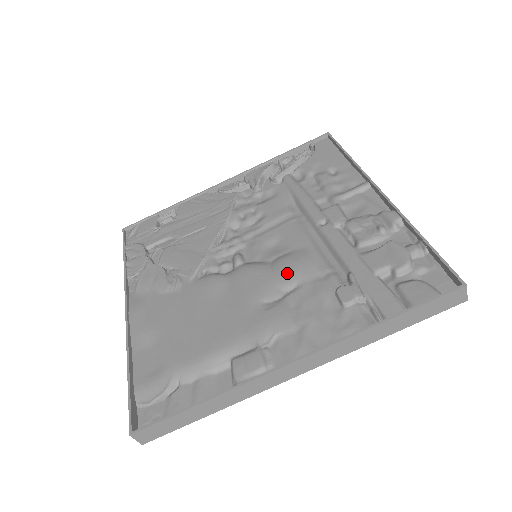
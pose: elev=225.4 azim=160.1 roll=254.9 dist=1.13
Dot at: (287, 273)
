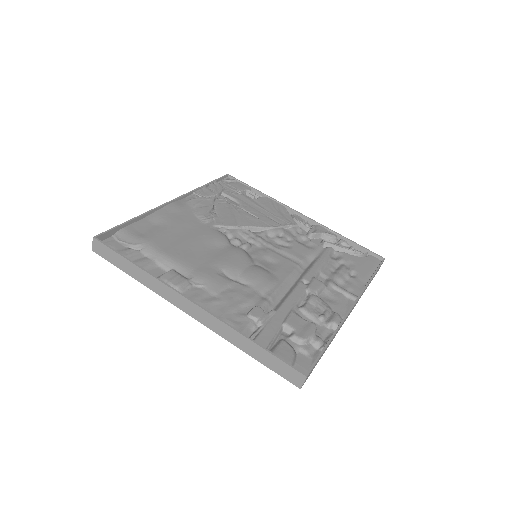
Dot at: (252, 275)
